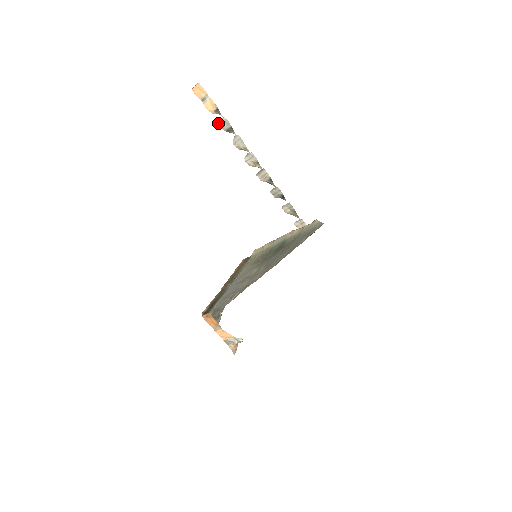
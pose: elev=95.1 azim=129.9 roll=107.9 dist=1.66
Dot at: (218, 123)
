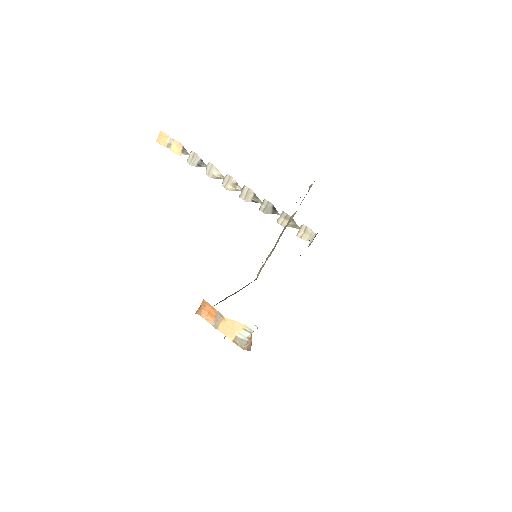
Dot at: (187, 161)
